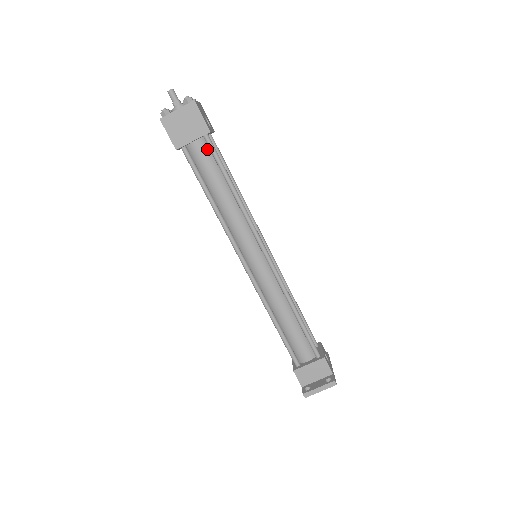
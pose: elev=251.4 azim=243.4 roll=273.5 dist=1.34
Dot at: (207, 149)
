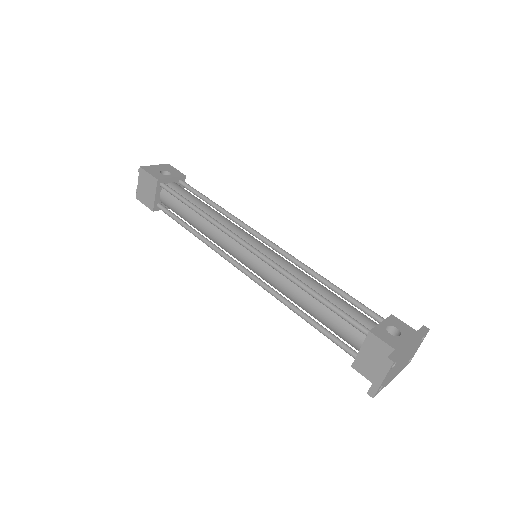
Dot at: (169, 194)
